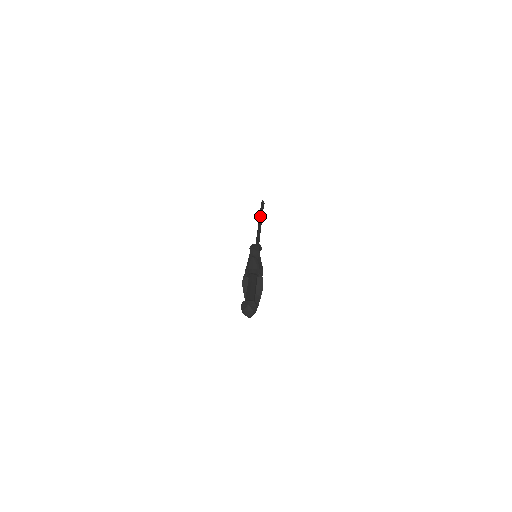
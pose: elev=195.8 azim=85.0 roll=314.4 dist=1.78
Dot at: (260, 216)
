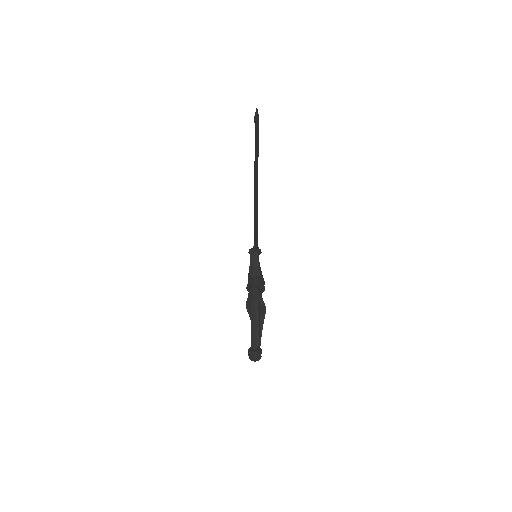
Dot at: (255, 168)
